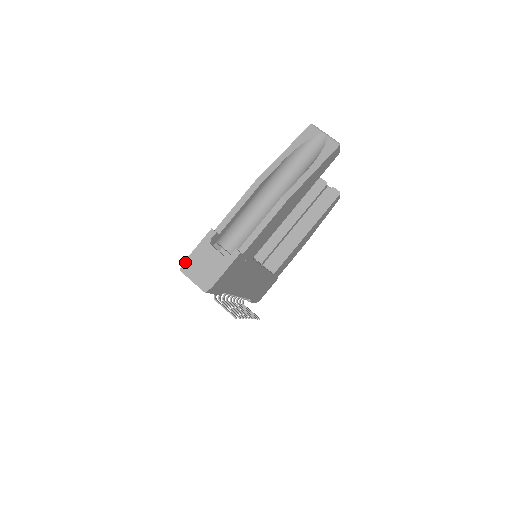
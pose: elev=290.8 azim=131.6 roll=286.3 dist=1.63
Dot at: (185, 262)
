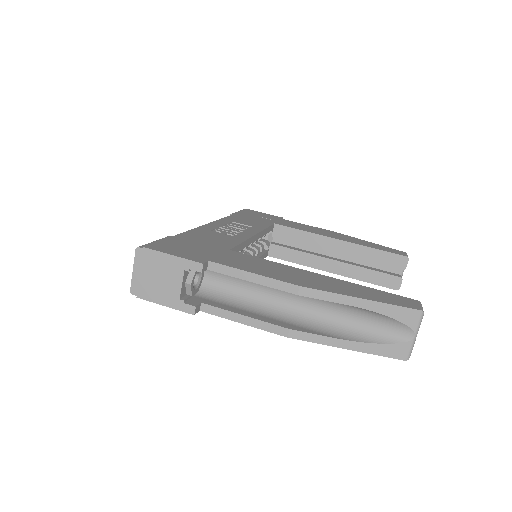
Dot at: (148, 250)
